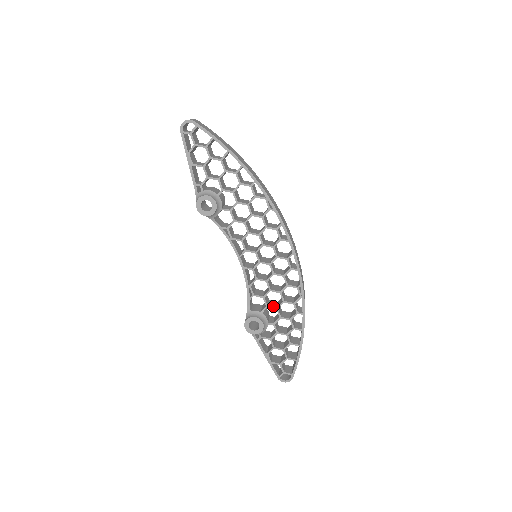
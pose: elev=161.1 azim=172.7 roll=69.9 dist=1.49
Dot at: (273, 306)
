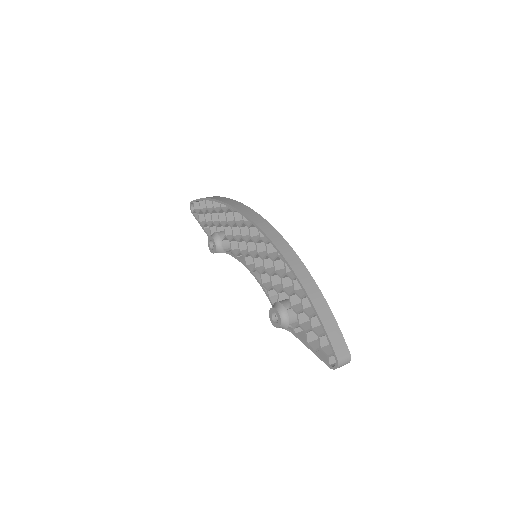
Dot at: (281, 289)
